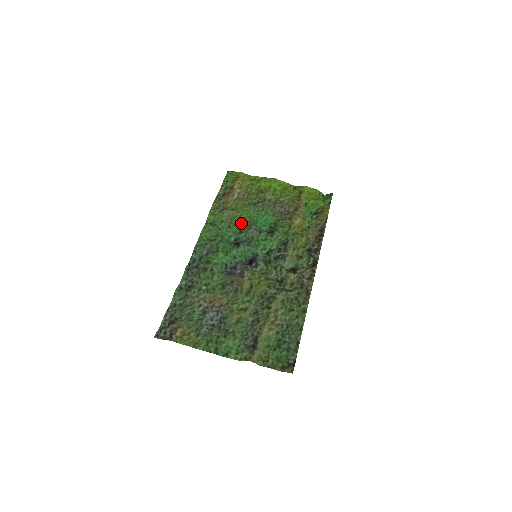
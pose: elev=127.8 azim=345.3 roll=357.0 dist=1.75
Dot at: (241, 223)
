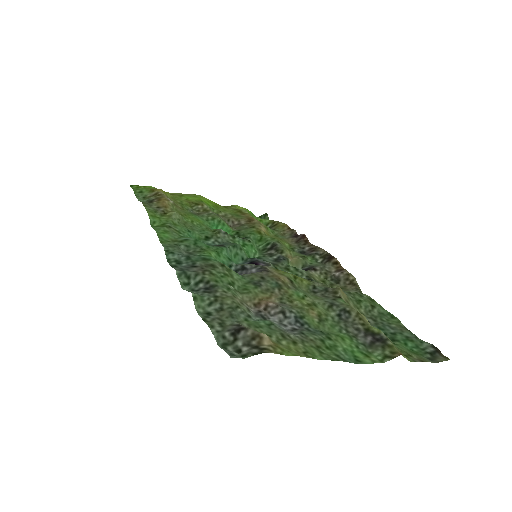
Dot at: (199, 229)
